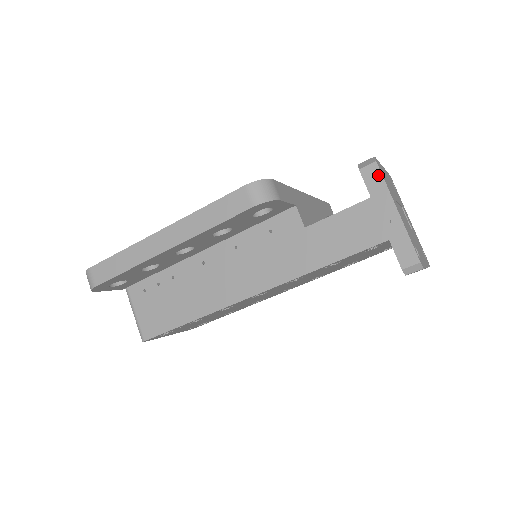
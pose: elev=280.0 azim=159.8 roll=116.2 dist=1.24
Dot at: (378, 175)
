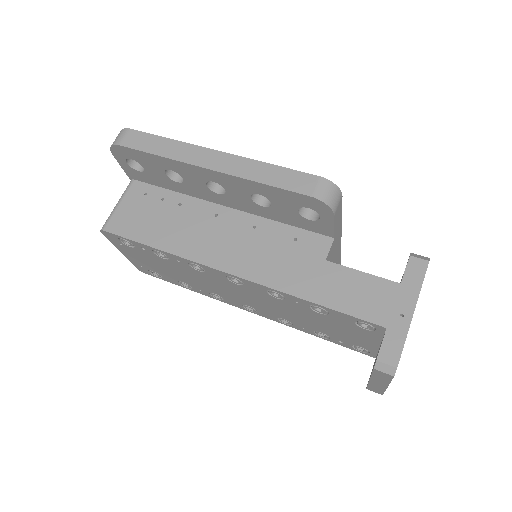
Dot at: (422, 272)
